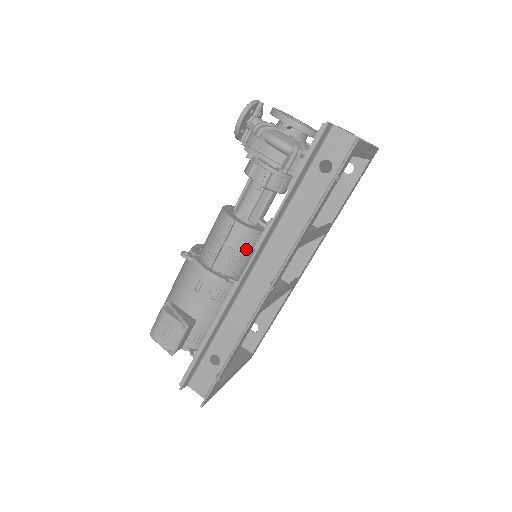
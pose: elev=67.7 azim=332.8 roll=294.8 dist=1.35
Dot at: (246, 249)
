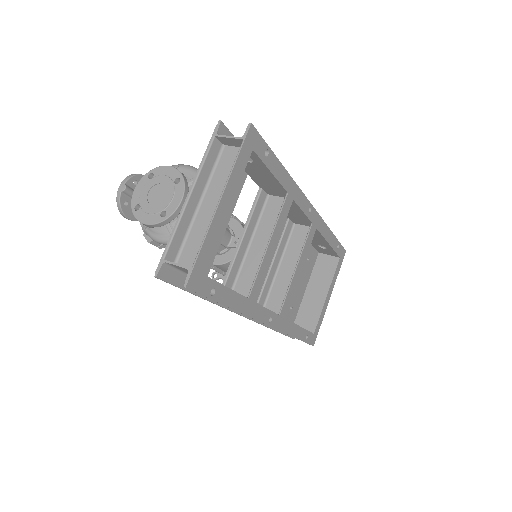
Dot at: occluded
